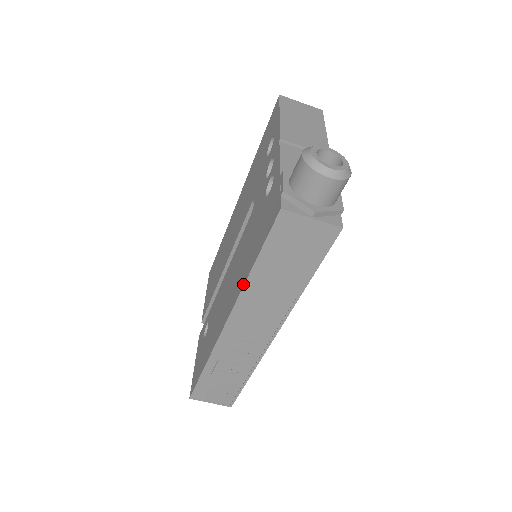
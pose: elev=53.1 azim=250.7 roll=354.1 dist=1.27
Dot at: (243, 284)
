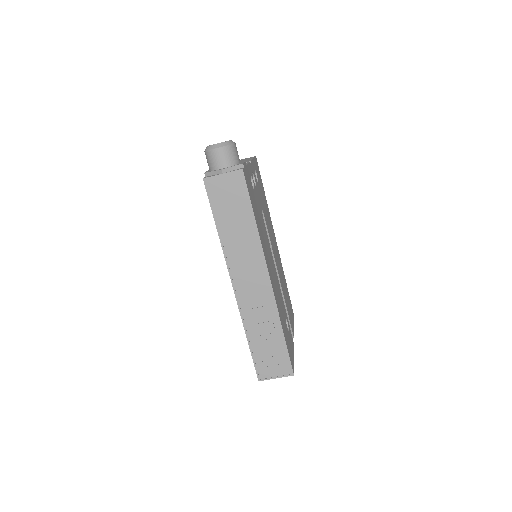
Dot at: (221, 246)
